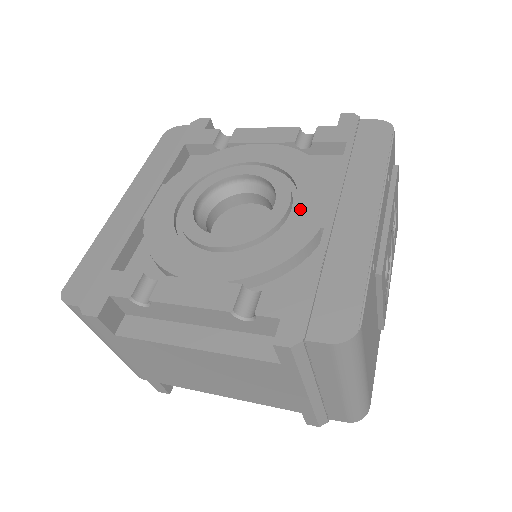
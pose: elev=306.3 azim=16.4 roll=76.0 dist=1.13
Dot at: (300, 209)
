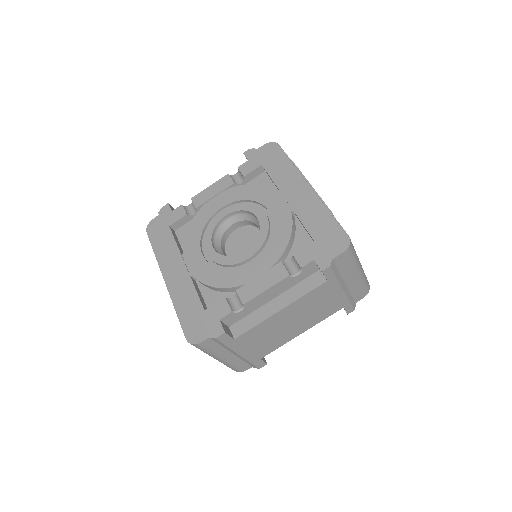
Dot at: (272, 211)
